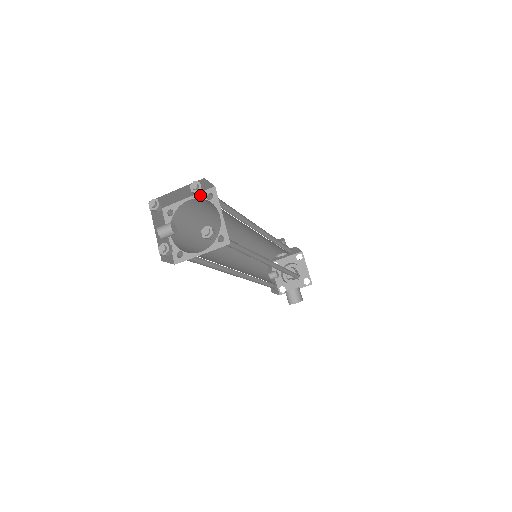
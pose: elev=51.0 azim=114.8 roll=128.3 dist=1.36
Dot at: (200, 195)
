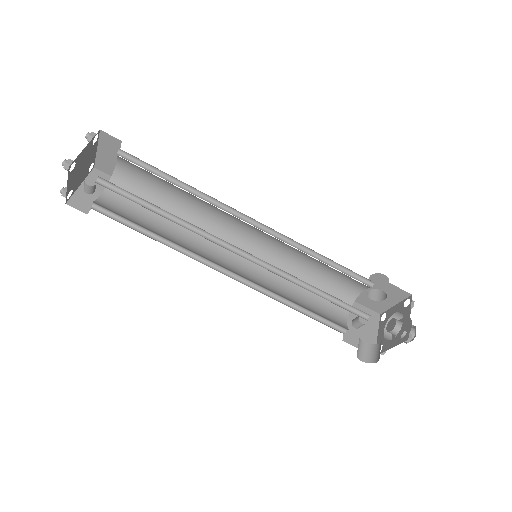
Dot at: (118, 154)
